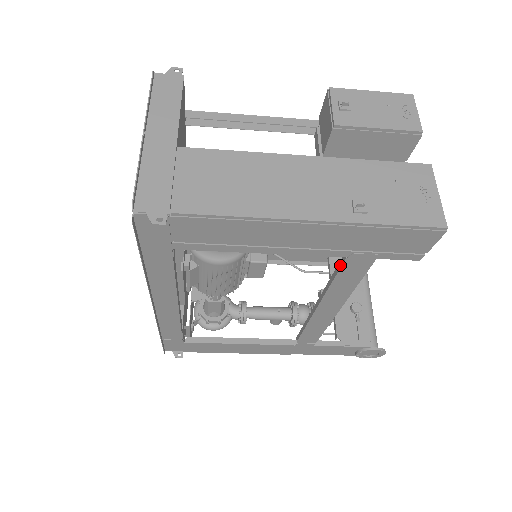
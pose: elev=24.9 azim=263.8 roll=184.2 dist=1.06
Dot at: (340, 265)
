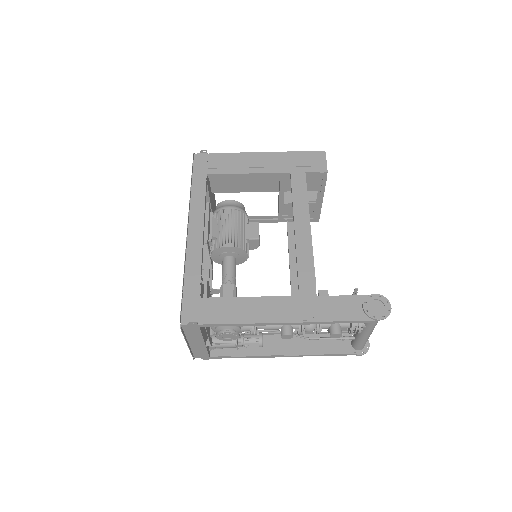
Dot at: (291, 181)
